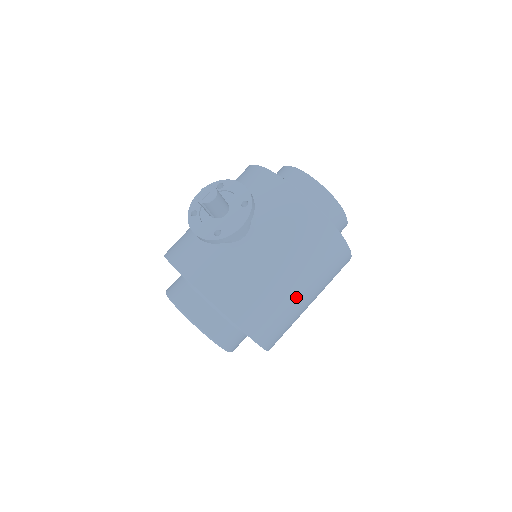
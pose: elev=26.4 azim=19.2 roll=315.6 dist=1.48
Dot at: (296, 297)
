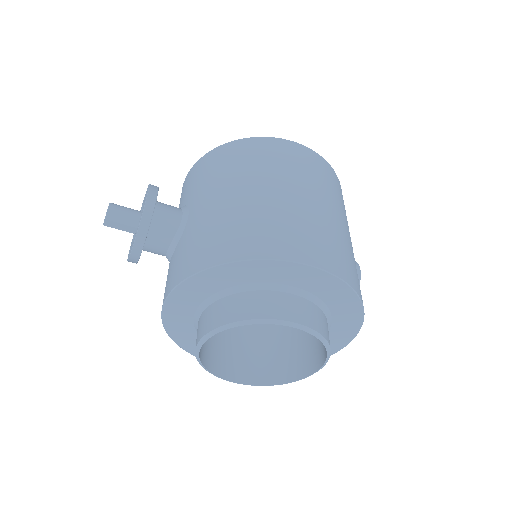
Dot at: (281, 198)
